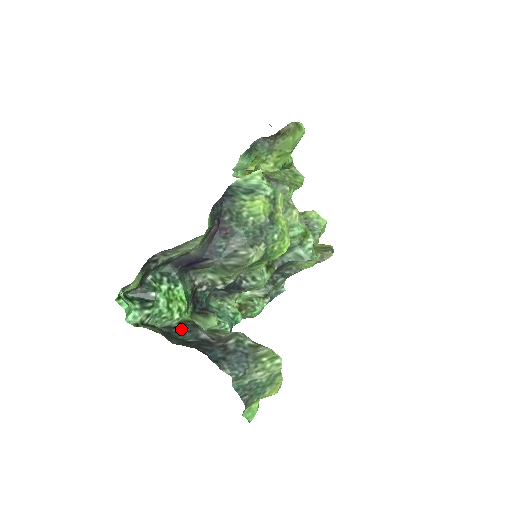
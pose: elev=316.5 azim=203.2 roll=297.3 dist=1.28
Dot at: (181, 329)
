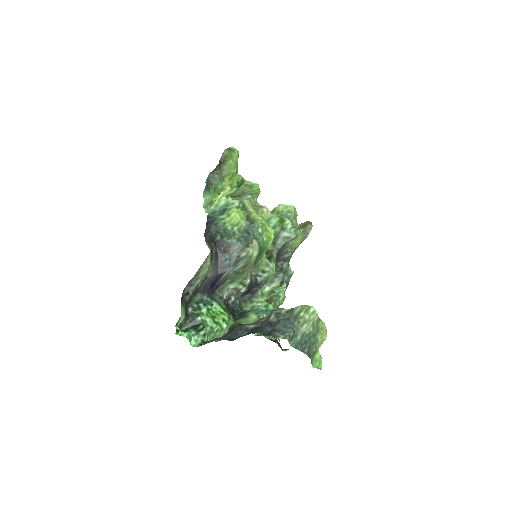
Dot at: (233, 332)
